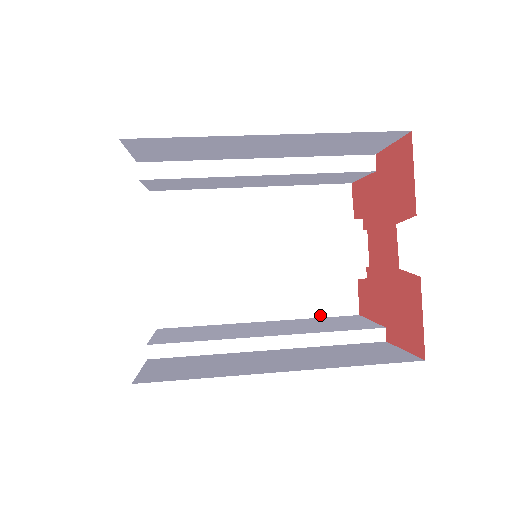
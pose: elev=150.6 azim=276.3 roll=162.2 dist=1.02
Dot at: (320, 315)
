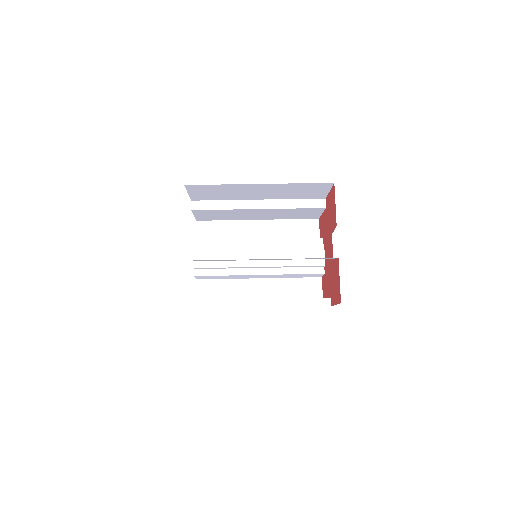
Dot at: occluded
